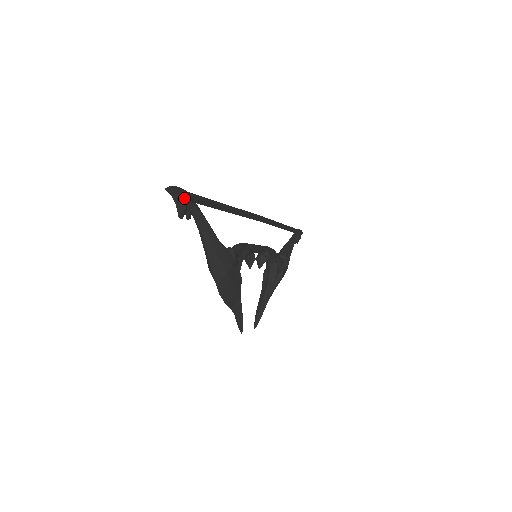
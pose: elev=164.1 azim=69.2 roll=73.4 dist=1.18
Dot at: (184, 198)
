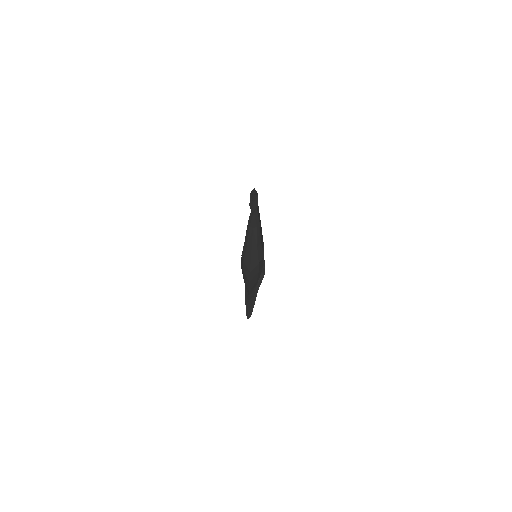
Dot at: (257, 198)
